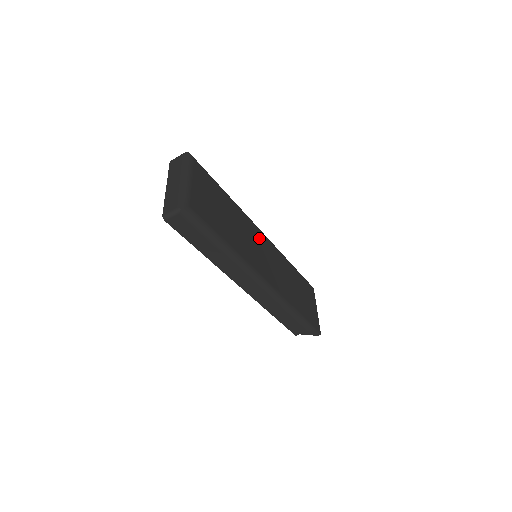
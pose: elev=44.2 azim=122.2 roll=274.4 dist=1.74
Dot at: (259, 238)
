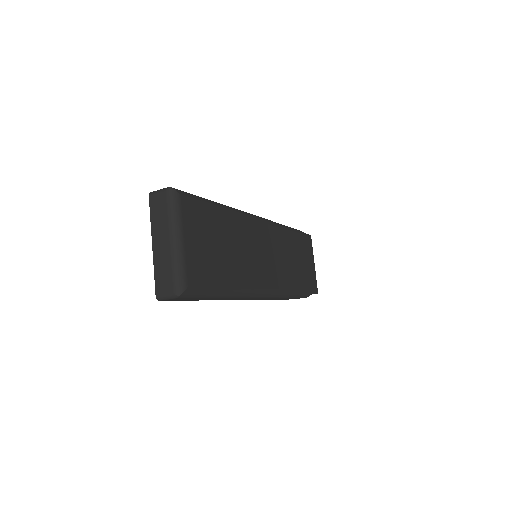
Dot at: (259, 234)
